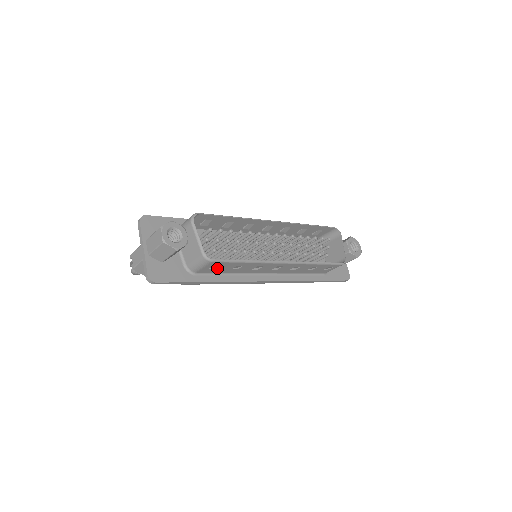
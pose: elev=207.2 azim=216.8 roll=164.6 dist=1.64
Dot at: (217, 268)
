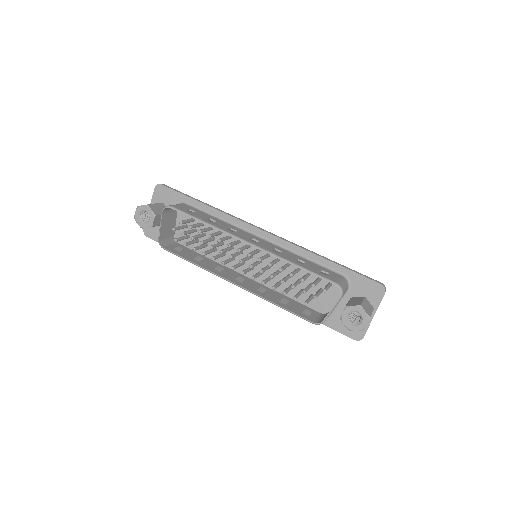
Dot at: (183, 252)
